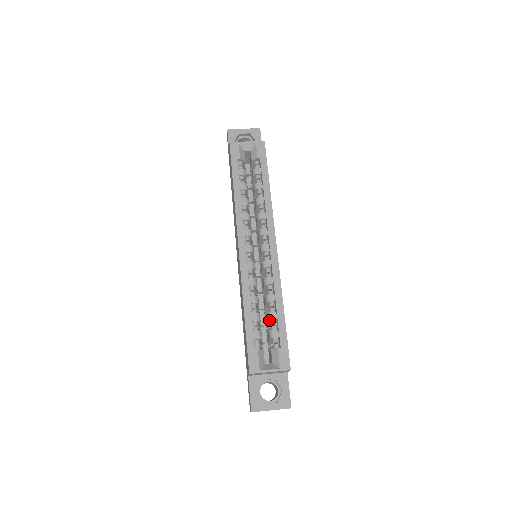
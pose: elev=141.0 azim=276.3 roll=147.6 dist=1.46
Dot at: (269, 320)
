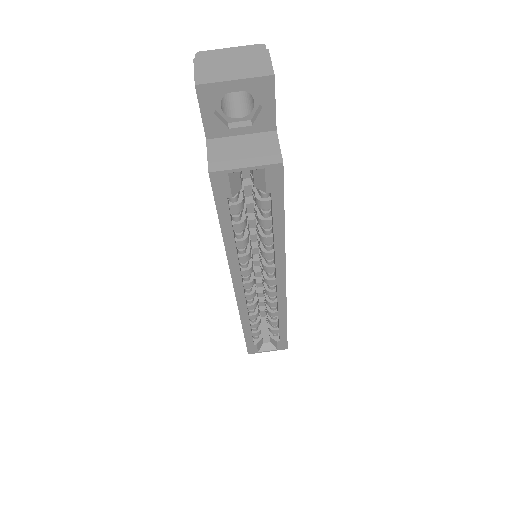
Dot at: (269, 322)
